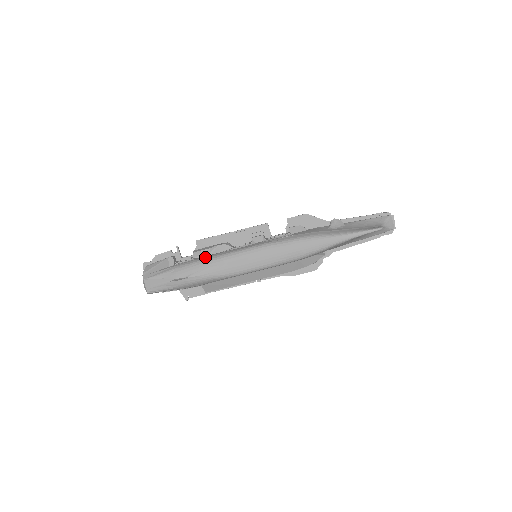
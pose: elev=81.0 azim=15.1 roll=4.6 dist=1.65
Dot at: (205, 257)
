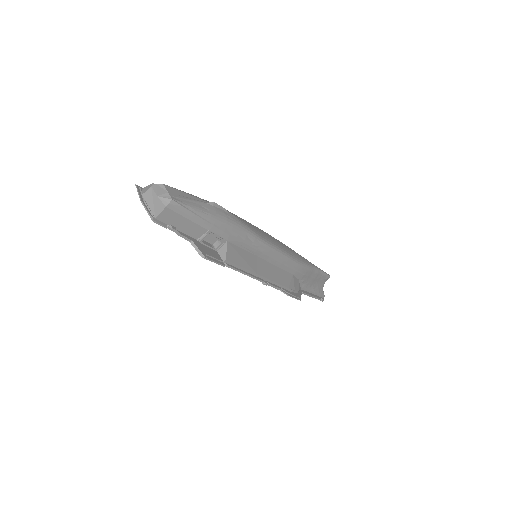
Dot at: occluded
